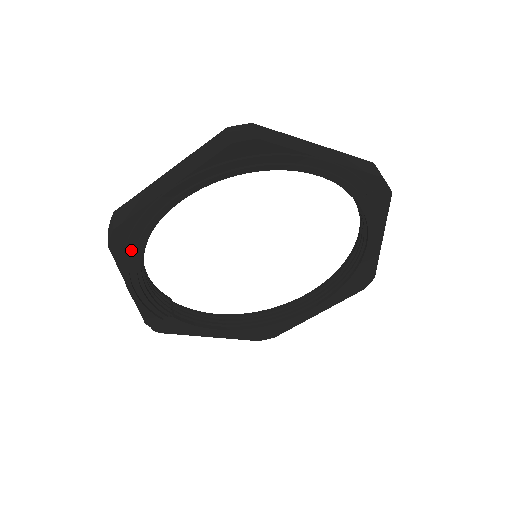
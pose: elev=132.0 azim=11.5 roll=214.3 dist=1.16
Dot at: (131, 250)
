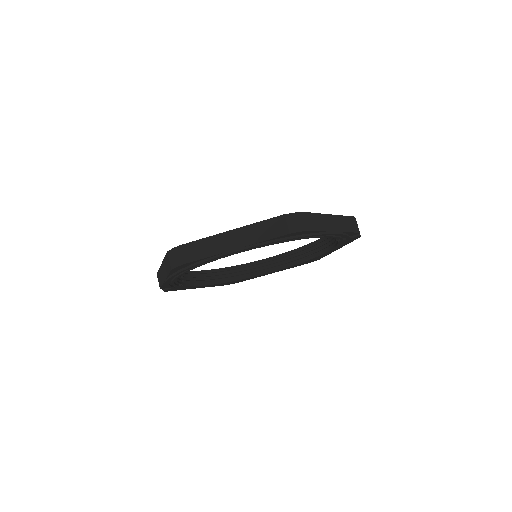
Dot at: occluded
